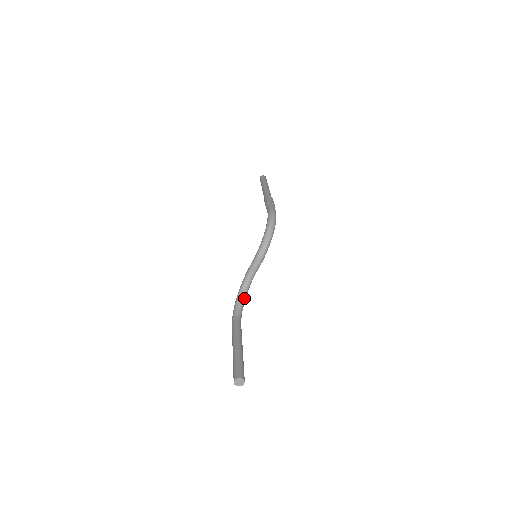
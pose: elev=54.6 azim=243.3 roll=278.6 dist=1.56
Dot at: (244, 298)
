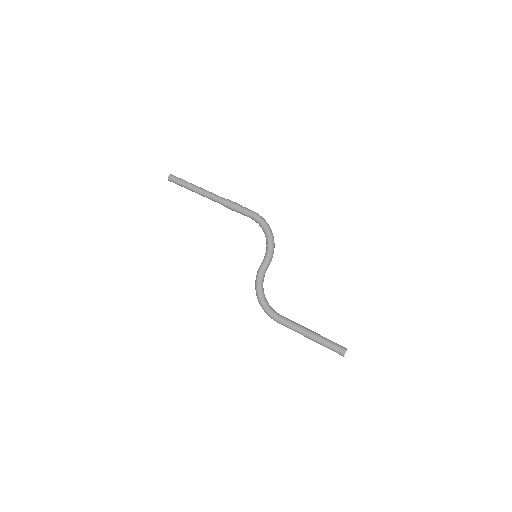
Dot at: (264, 295)
